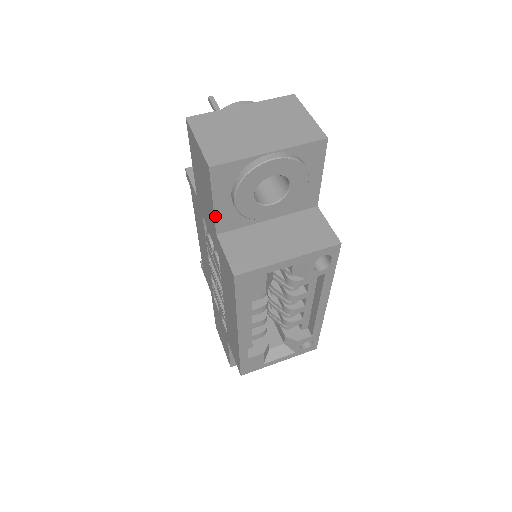
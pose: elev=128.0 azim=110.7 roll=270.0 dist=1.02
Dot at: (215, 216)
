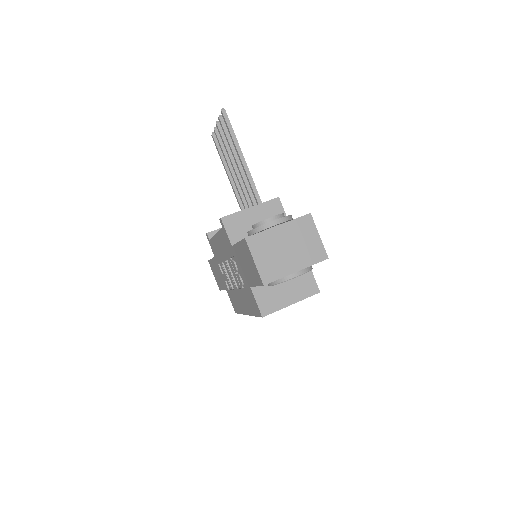
Dot at: (254, 286)
